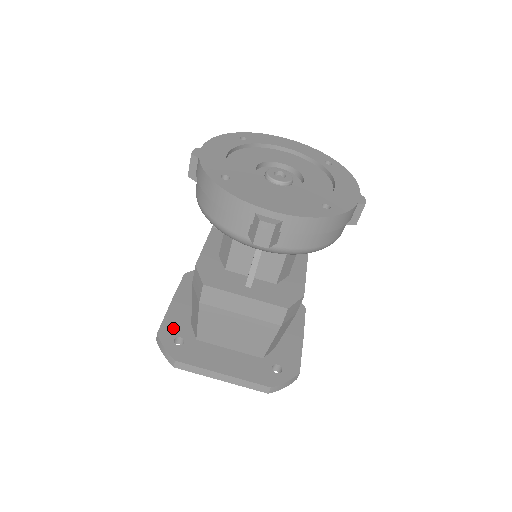
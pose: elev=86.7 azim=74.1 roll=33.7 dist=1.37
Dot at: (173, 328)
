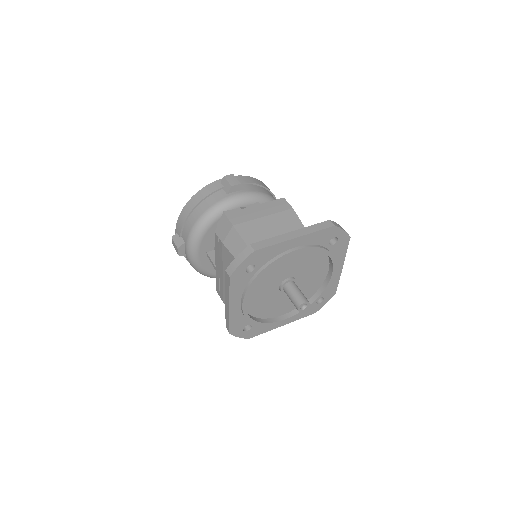
Dot at: occluded
